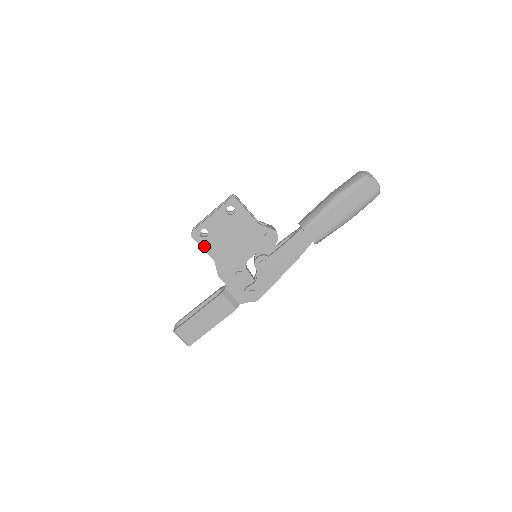
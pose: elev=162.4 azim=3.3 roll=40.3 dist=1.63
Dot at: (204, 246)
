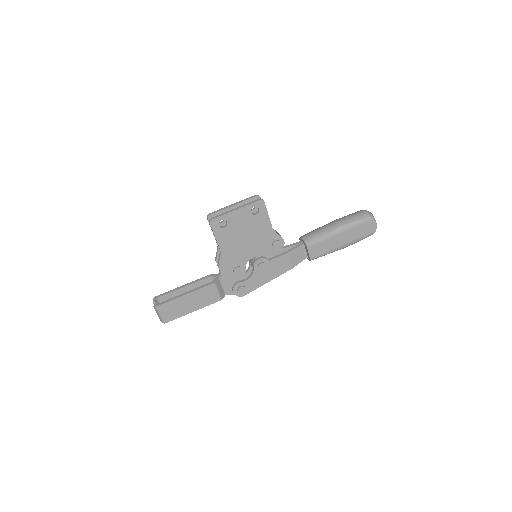
Dot at: (218, 235)
